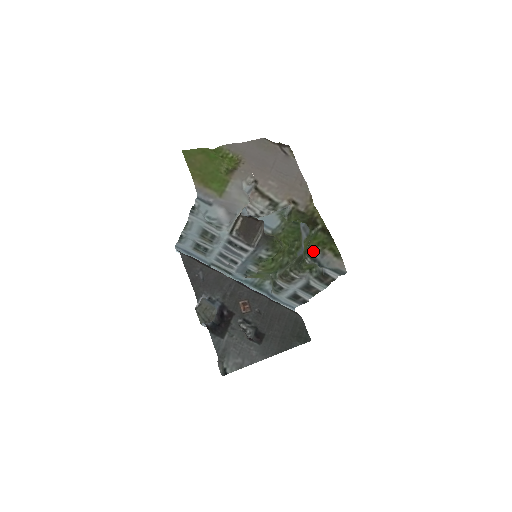
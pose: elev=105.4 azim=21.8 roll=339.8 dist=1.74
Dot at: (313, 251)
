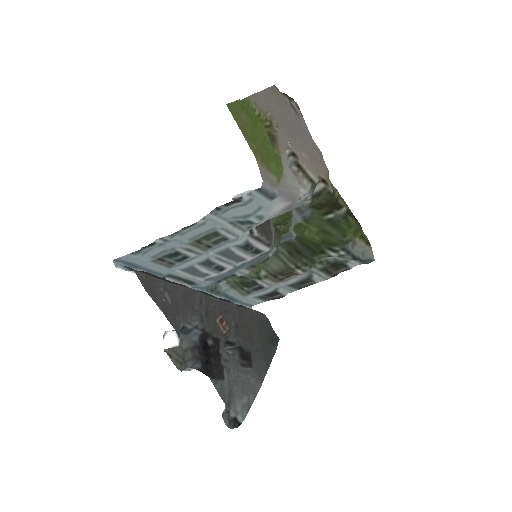
Dot at: (349, 242)
